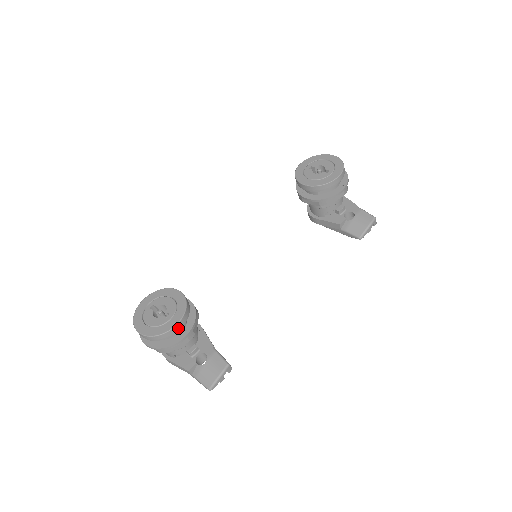
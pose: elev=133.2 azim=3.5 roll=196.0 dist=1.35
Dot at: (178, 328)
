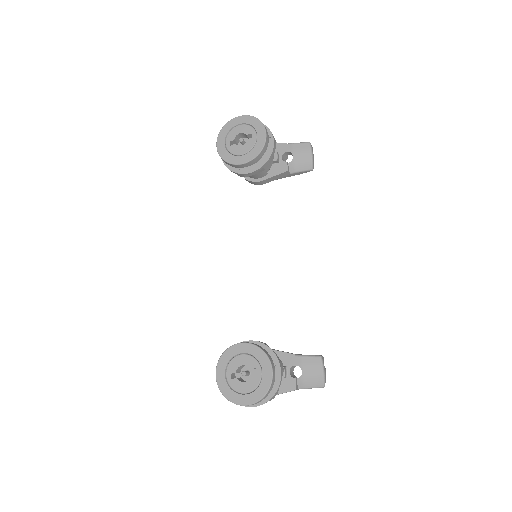
Dot at: (274, 372)
